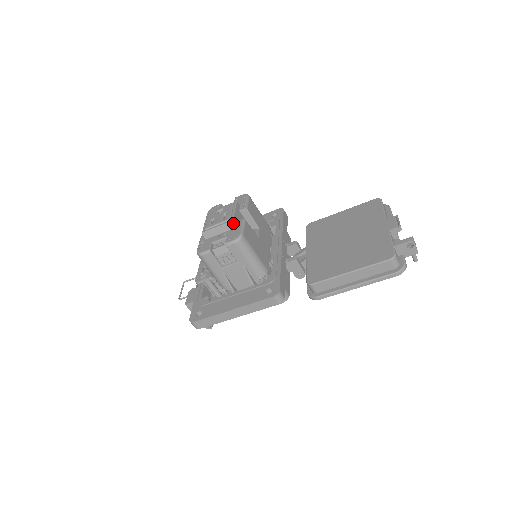
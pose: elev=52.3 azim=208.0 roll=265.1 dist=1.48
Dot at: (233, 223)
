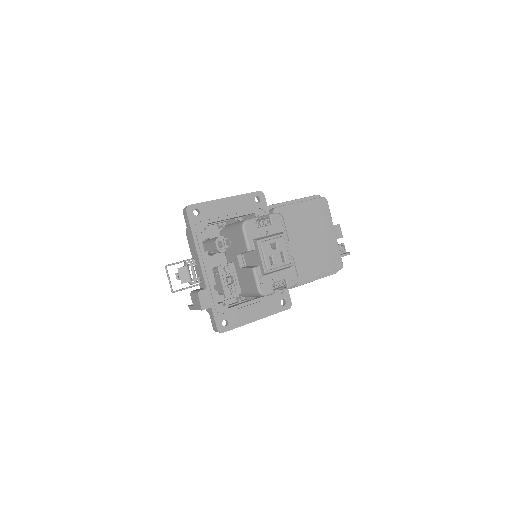
Dot at: (292, 266)
